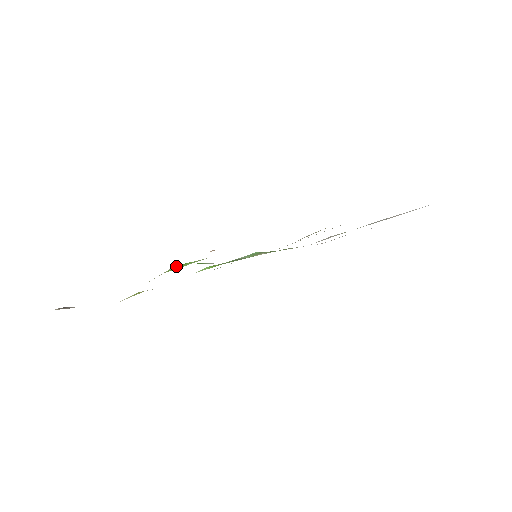
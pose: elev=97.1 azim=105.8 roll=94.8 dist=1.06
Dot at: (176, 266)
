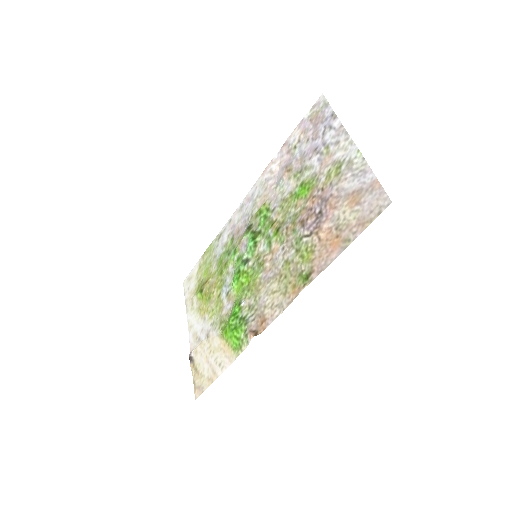
Dot at: (234, 335)
